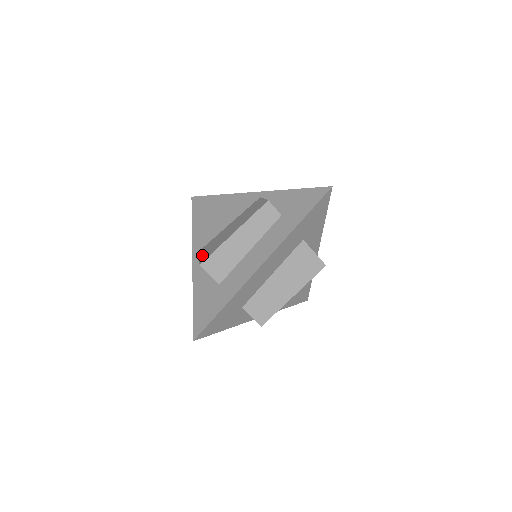
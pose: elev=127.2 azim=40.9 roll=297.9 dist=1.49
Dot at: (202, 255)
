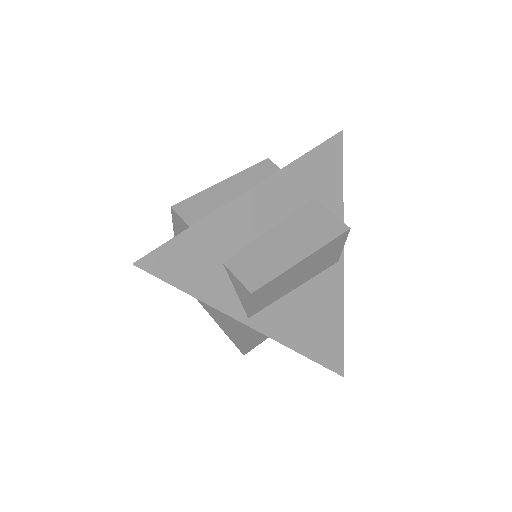
Dot at: occluded
